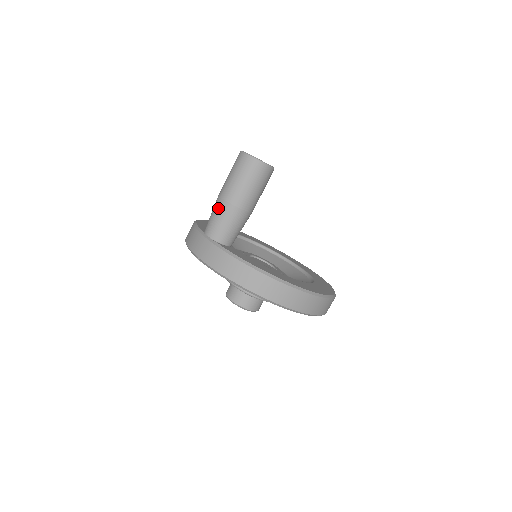
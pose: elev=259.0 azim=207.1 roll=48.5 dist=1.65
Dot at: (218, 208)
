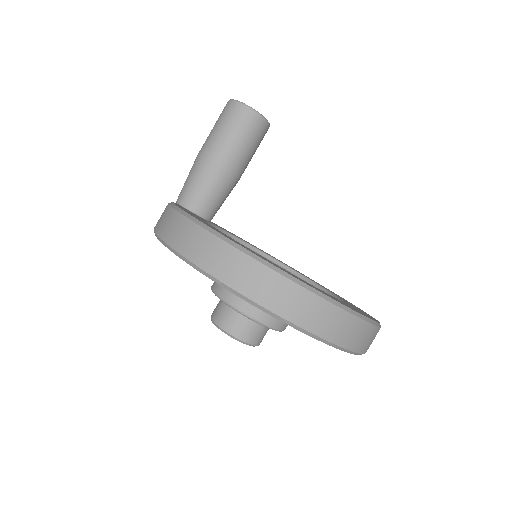
Dot at: occluded
